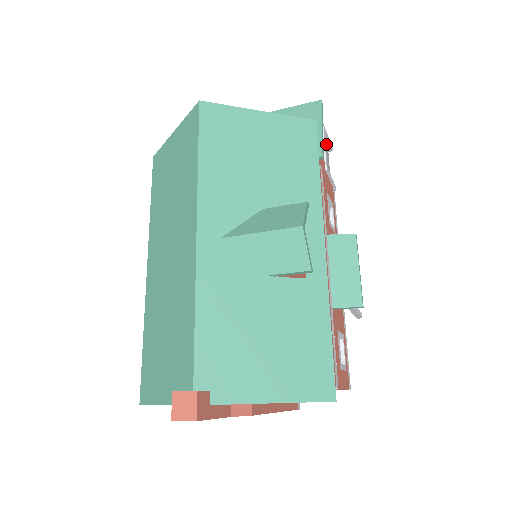
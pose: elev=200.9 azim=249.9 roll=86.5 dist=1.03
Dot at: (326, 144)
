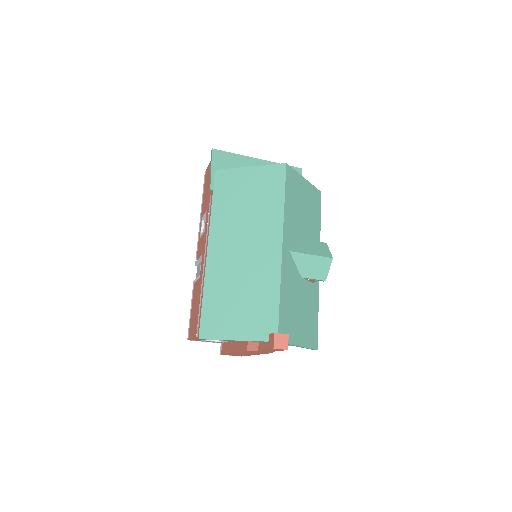
Dot at: occluded
